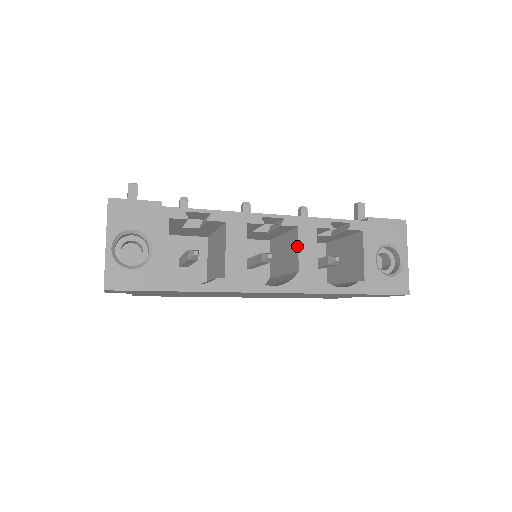
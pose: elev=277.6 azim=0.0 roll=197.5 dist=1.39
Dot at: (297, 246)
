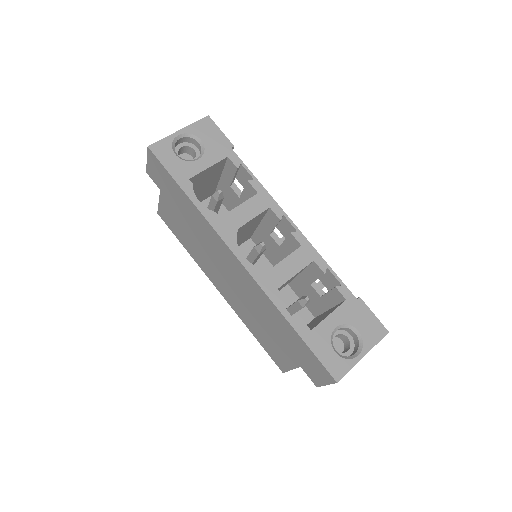
Dot at: (287, 256)
